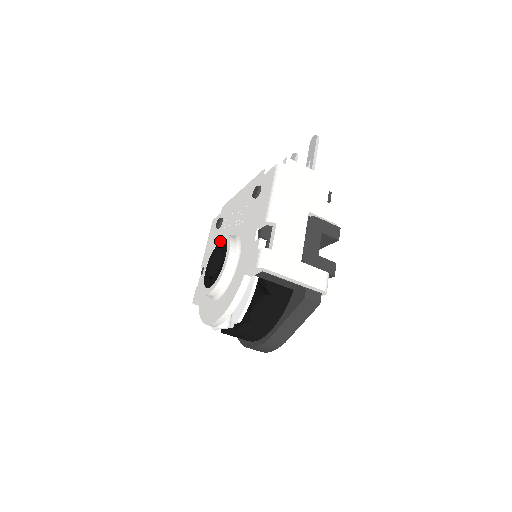
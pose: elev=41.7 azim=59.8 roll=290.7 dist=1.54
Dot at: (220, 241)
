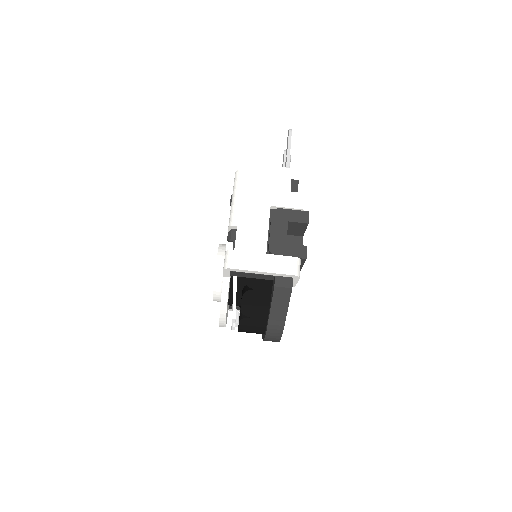
Dot at: occluded
